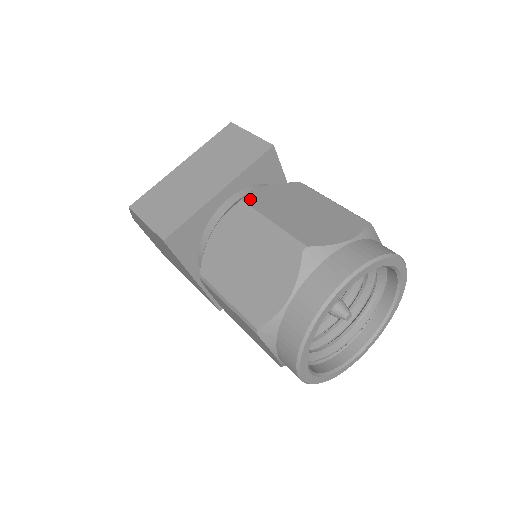
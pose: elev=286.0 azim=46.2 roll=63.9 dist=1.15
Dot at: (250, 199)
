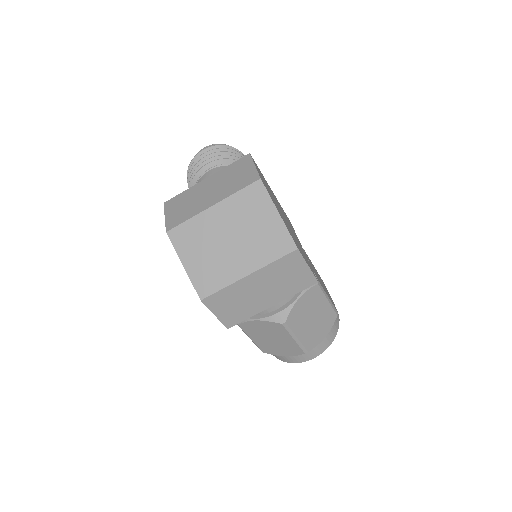
Dot at: (290, 320)
